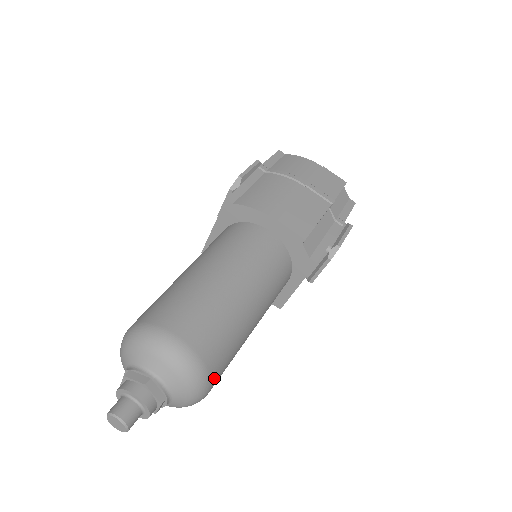
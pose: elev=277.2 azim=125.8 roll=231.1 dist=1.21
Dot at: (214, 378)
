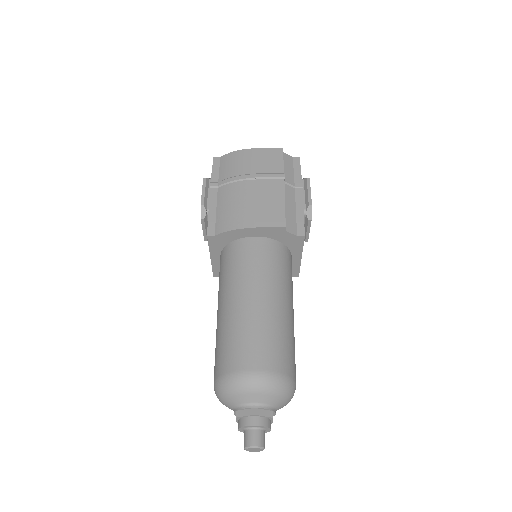
Dot at: (293, 375)
